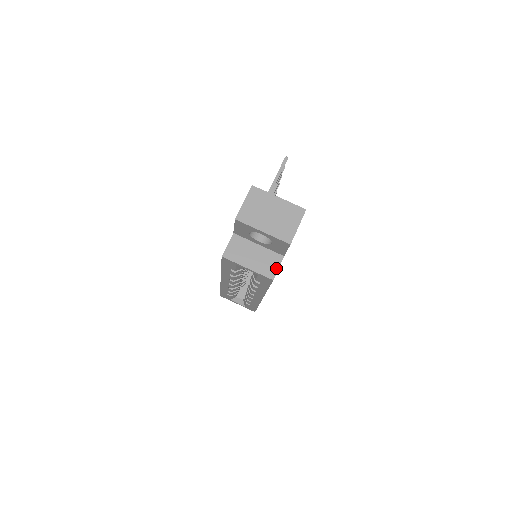
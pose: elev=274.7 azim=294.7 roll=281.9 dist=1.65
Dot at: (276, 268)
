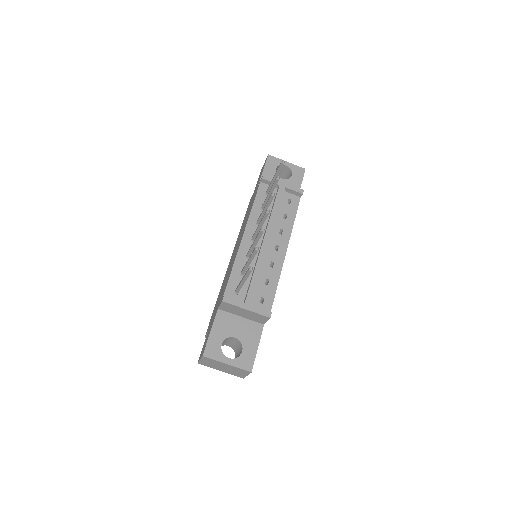
Dot at: occluded
